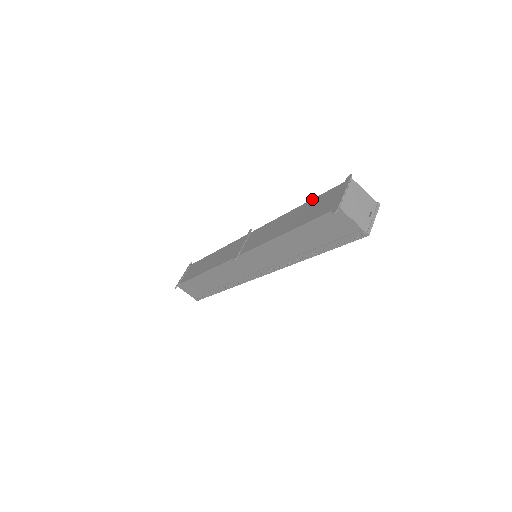
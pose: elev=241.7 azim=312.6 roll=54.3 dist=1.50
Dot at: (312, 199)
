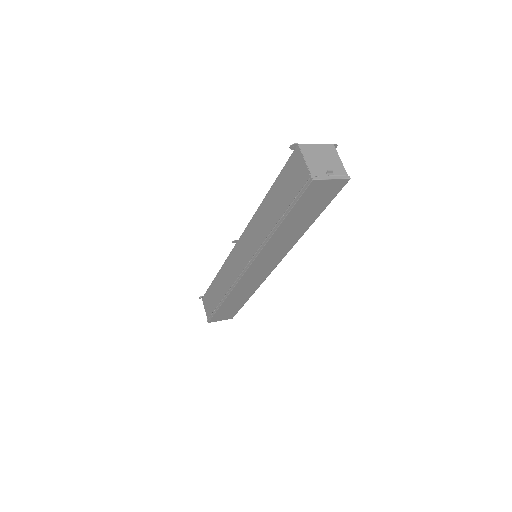
Dot at: occluded
